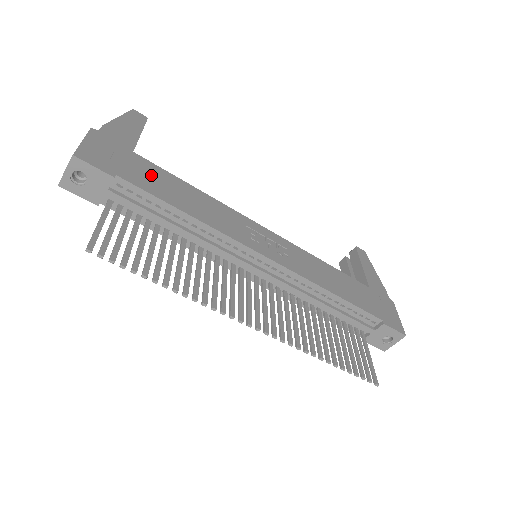
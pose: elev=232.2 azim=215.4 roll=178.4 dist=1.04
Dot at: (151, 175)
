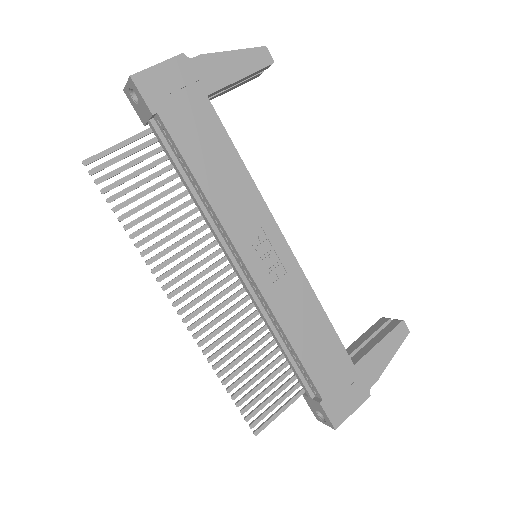
Dot at: (200, 128)
